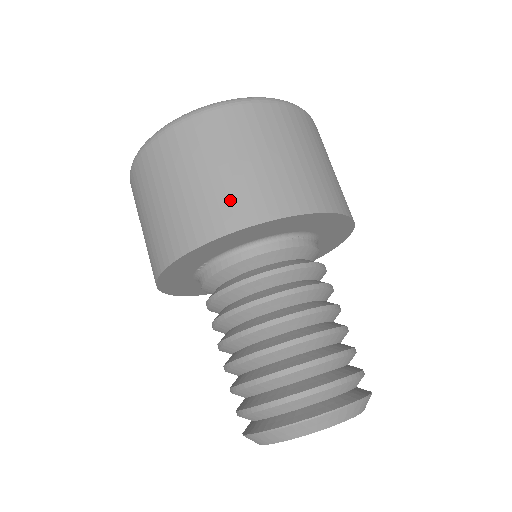
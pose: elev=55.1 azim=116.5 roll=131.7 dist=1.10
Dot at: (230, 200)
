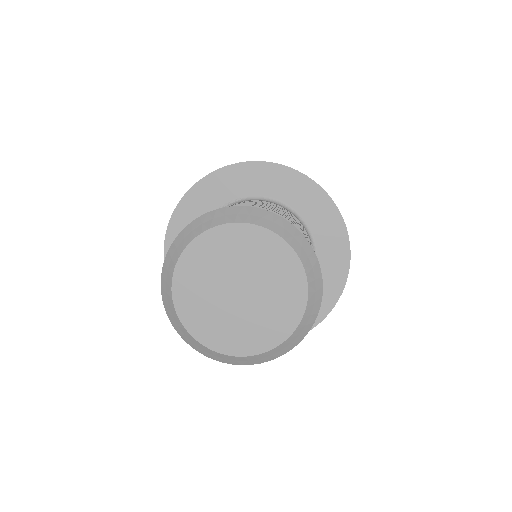
Dot at: occluded
